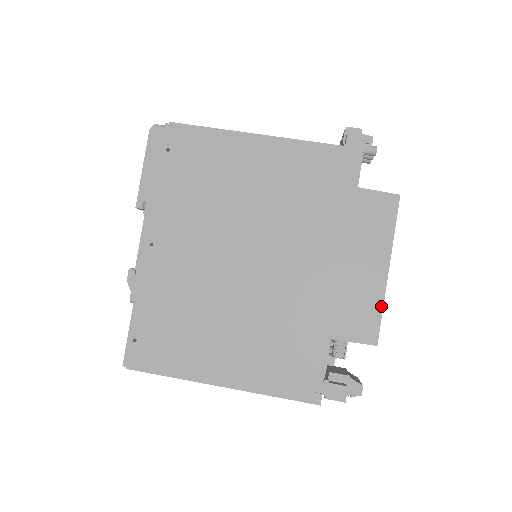
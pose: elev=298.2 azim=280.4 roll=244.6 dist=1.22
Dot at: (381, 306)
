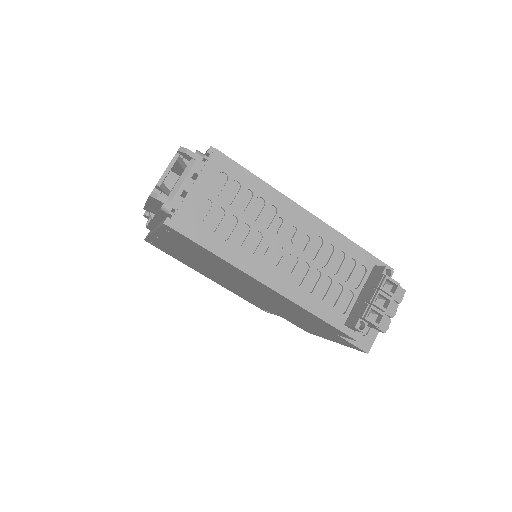
Dot at: (319, 336)
